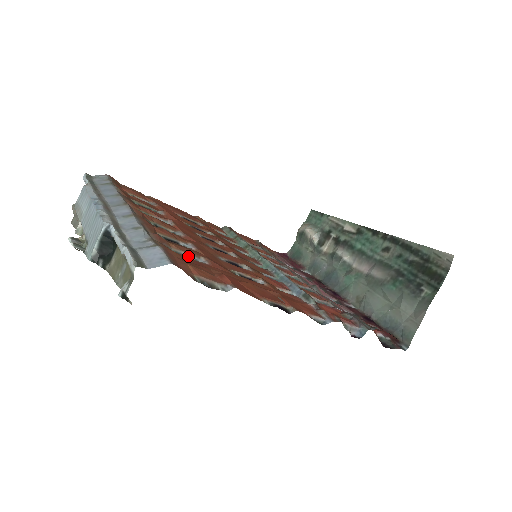
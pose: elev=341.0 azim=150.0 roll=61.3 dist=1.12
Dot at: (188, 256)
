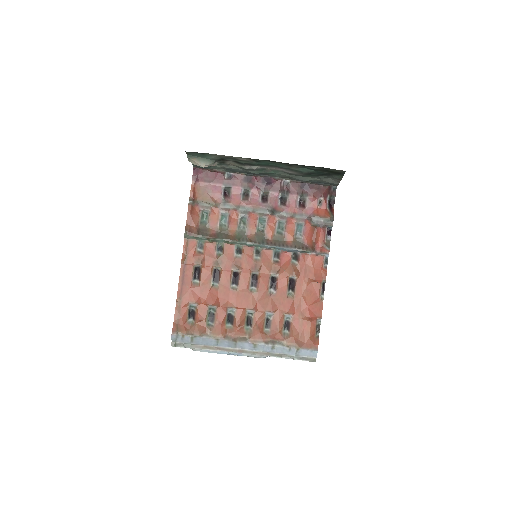
Dot at: (285, 323)
